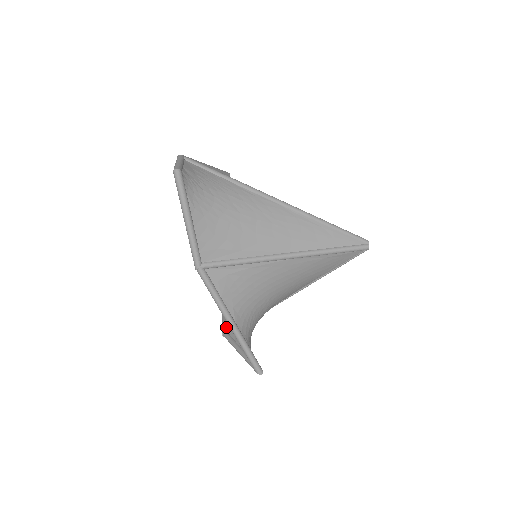
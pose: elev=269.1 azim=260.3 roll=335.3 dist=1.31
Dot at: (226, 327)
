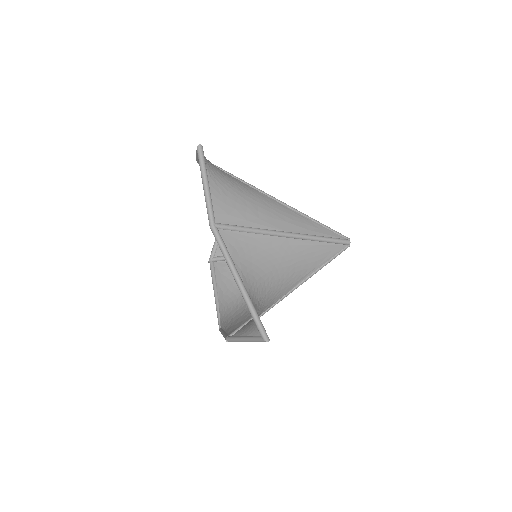
Dot at: occluded
